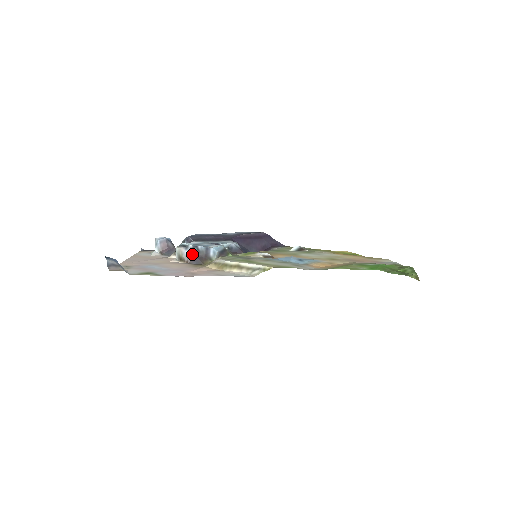
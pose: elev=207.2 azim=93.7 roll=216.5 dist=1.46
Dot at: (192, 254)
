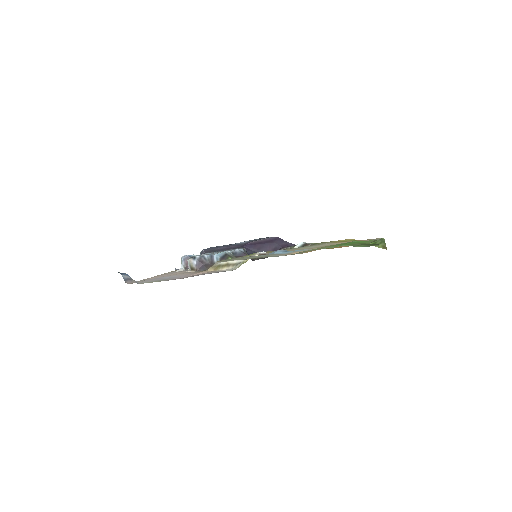
Dot at: (199, 263)
